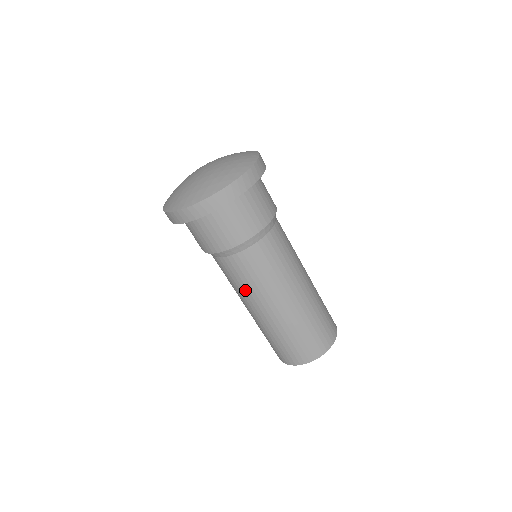
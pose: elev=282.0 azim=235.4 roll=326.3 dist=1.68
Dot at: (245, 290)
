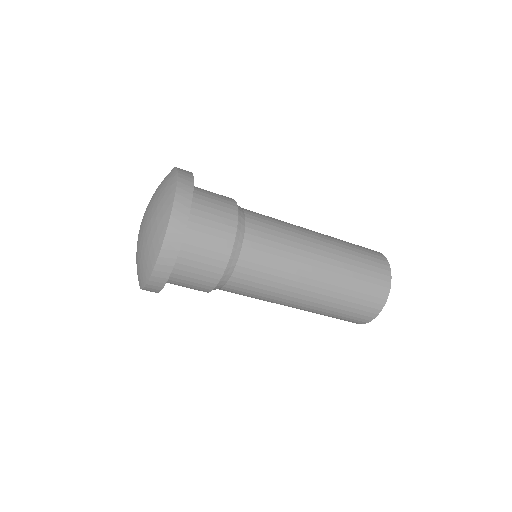
Dot at: (274, 291)
